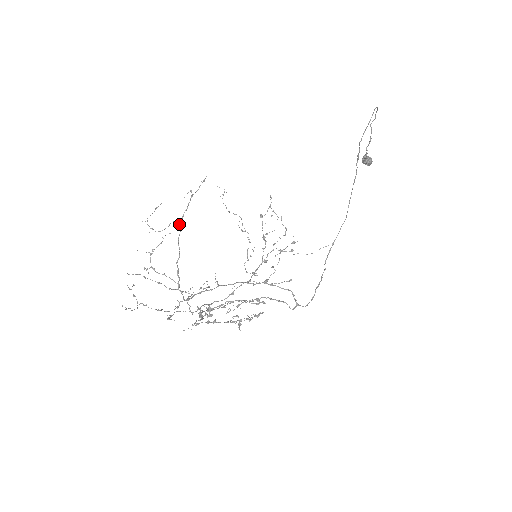
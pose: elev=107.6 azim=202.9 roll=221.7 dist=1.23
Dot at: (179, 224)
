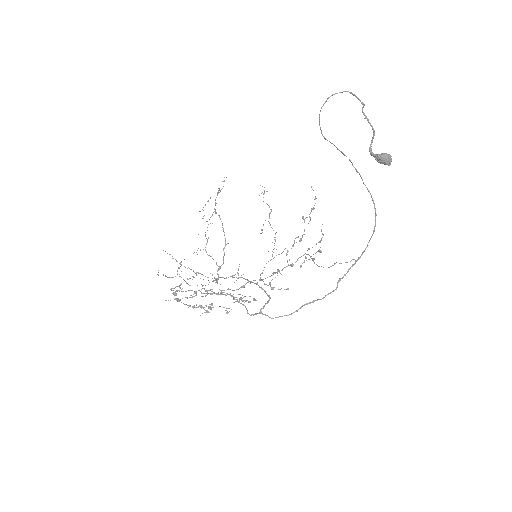
Dot at: (219, 217)
